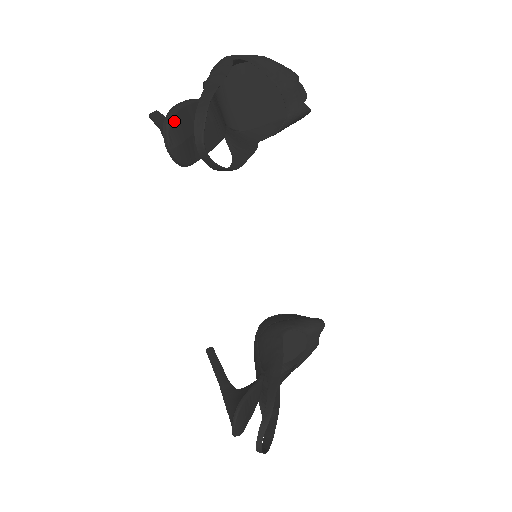
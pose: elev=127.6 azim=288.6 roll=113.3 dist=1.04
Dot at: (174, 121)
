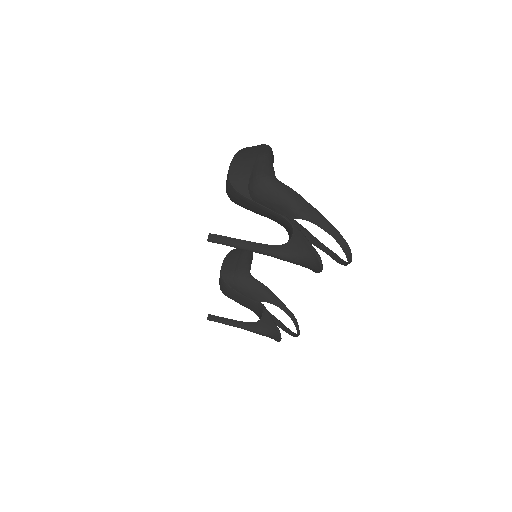
Dot at: (320, 257)
